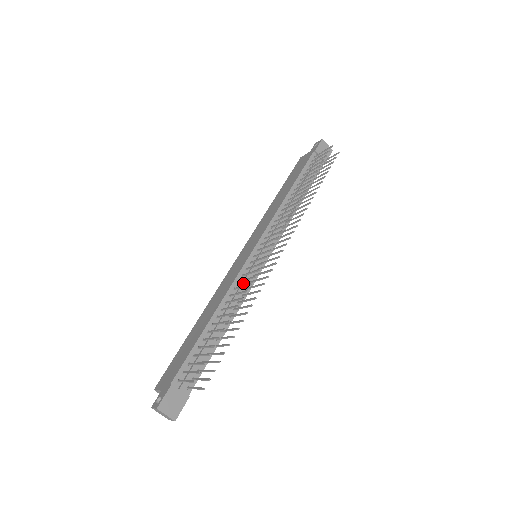
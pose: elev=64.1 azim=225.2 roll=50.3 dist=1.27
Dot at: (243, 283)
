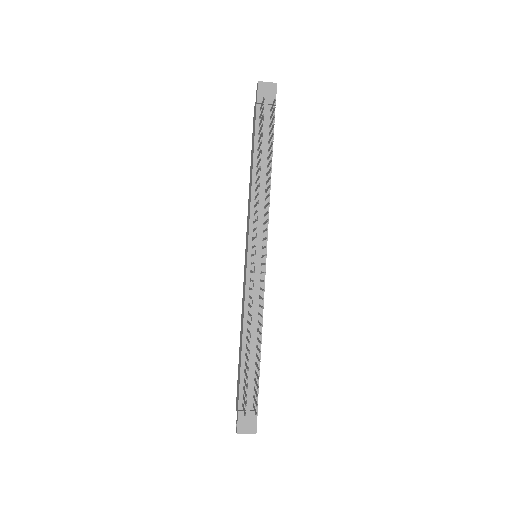
Dot at: (253, 295)
